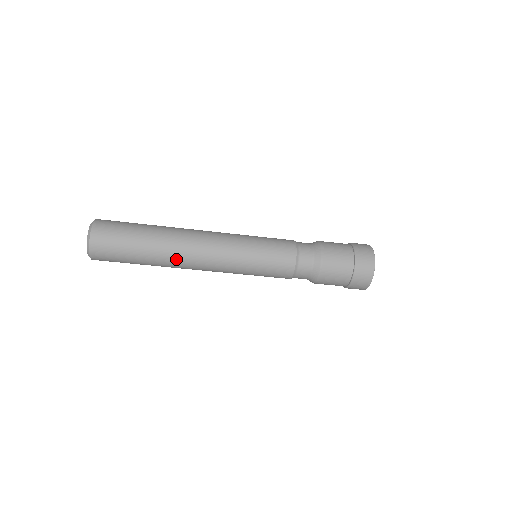
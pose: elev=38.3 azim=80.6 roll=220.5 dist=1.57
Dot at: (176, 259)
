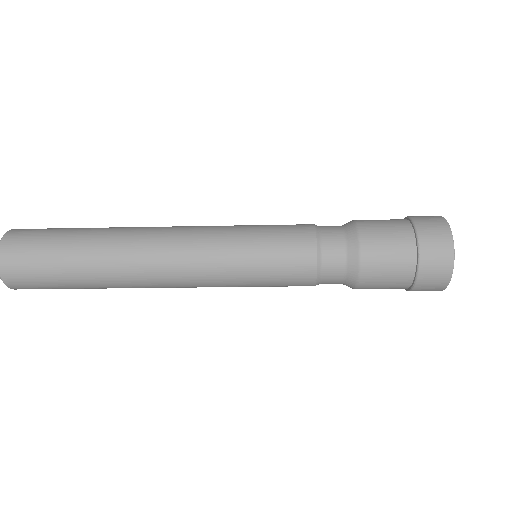
Dot at: (131, 283)
